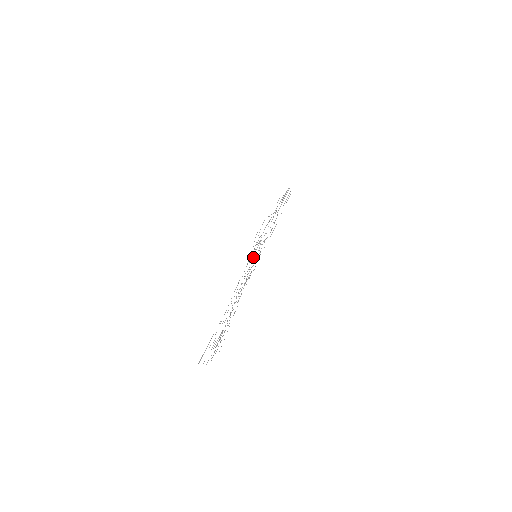
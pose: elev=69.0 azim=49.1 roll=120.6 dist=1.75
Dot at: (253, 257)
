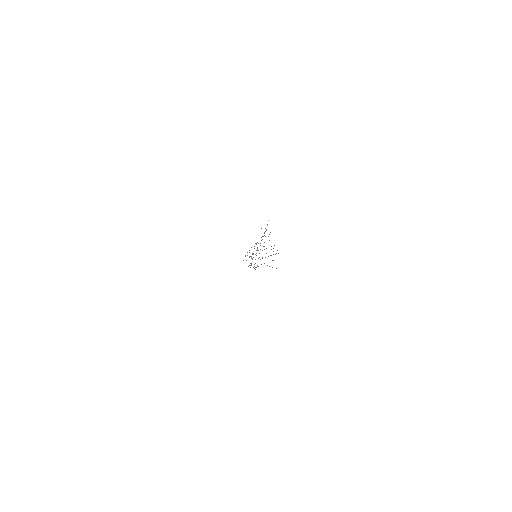
Dot at: occluded
